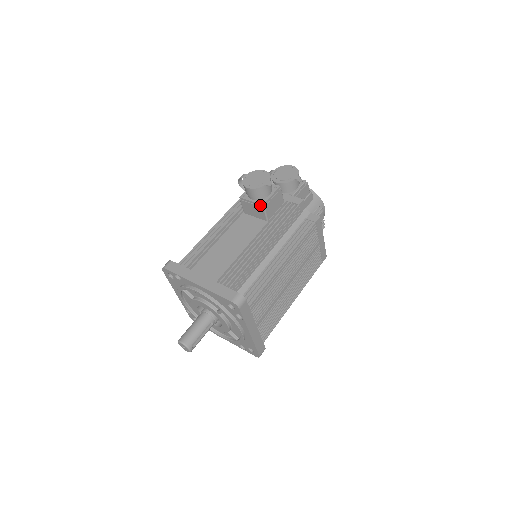
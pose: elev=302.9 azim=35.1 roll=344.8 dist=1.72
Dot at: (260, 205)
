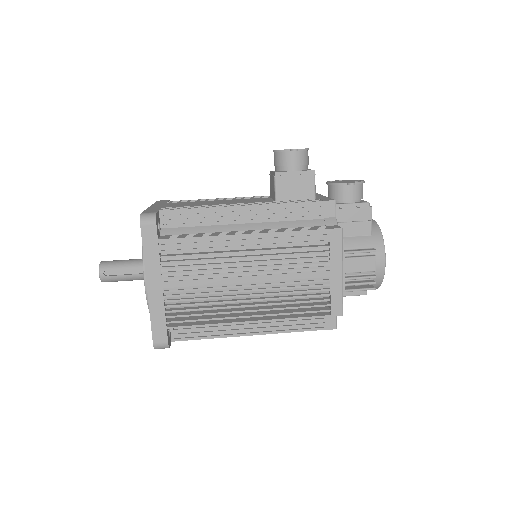
Dot at: (274, 174)
